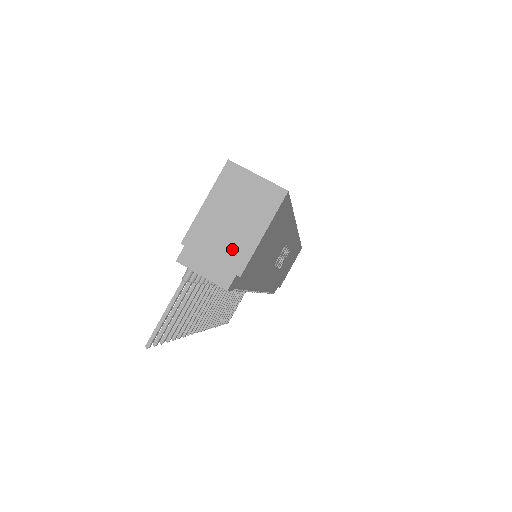
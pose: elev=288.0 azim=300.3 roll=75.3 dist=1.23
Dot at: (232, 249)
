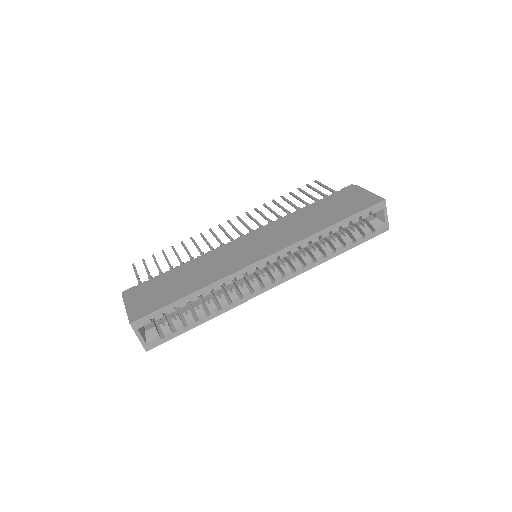
Dot at: occluded
